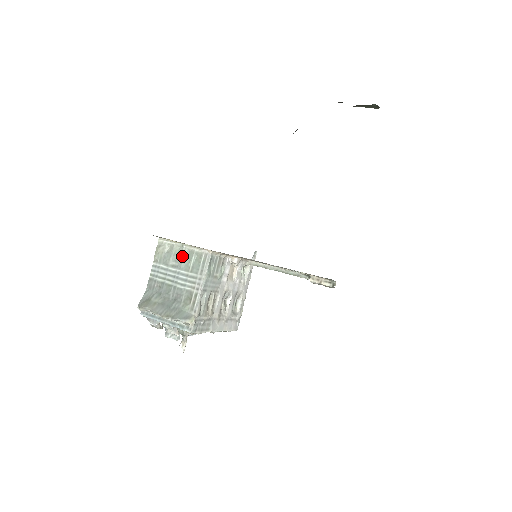
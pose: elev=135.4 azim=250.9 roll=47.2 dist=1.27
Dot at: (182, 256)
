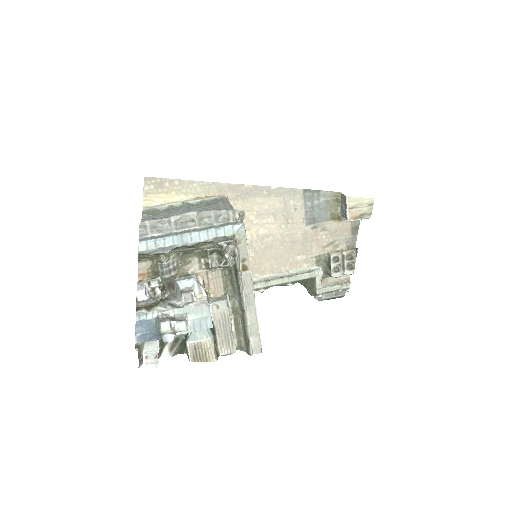
Dot at: (187, 205)
